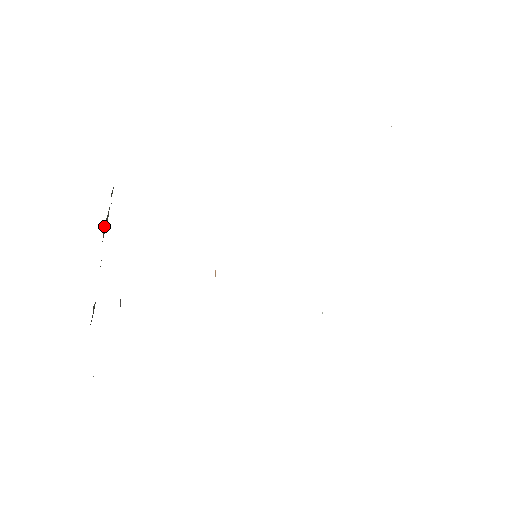
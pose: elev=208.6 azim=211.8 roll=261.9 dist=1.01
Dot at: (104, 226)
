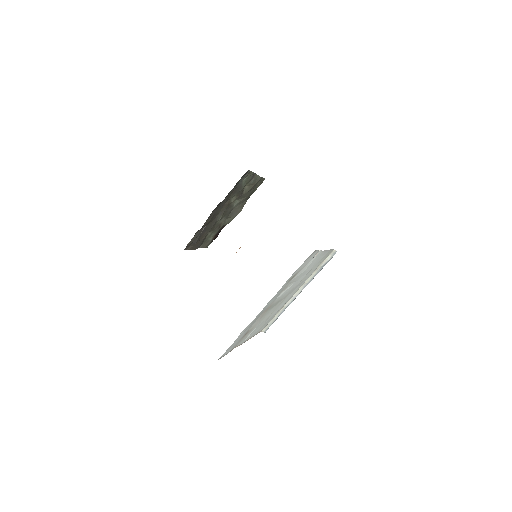
Dot at: (249, 186)
